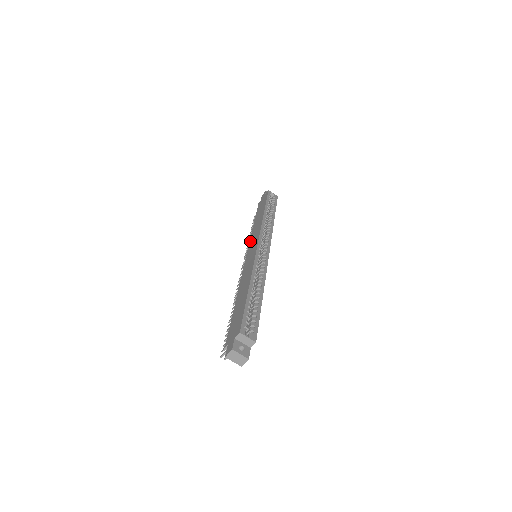
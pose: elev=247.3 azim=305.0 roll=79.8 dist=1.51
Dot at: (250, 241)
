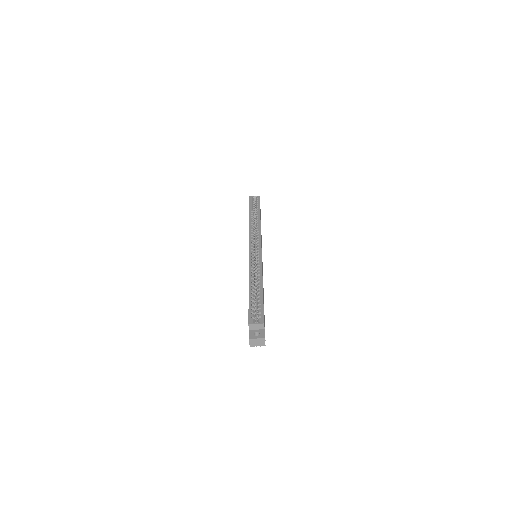
Dot at: occluded
